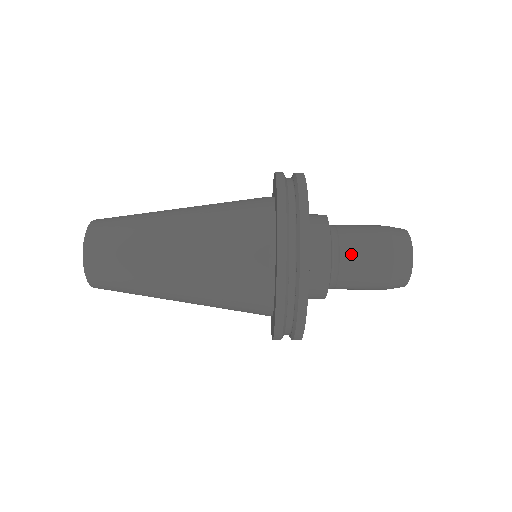
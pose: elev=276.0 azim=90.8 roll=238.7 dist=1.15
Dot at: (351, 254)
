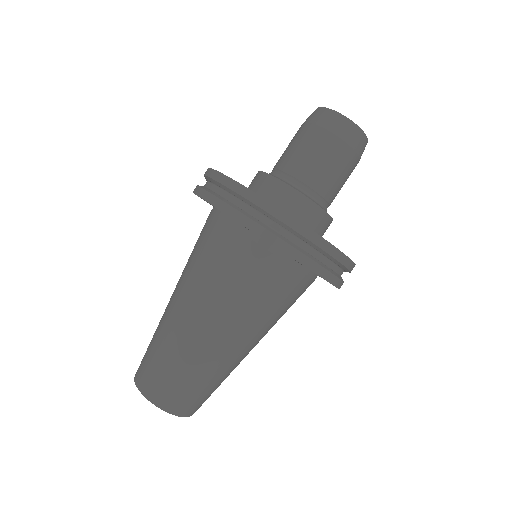
Dot at: (316, 177)
